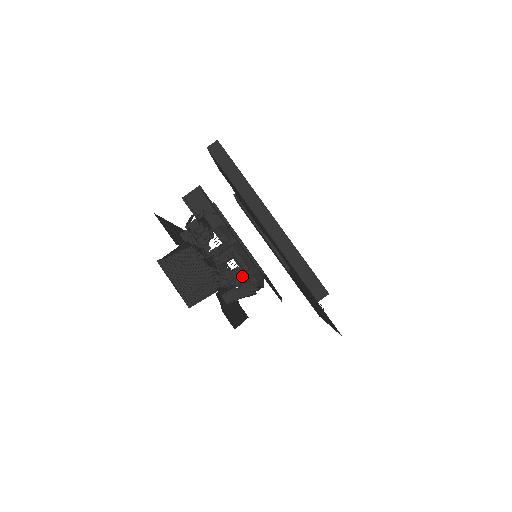
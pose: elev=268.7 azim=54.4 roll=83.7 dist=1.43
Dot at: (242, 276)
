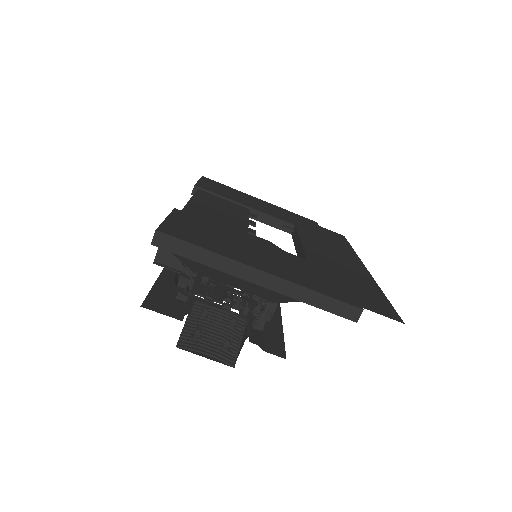
Dot at: occluded
